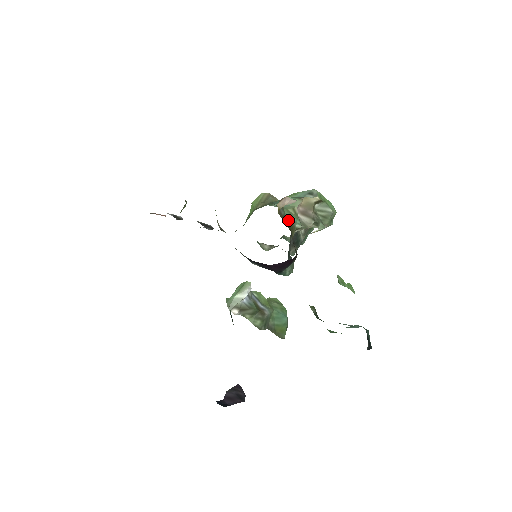
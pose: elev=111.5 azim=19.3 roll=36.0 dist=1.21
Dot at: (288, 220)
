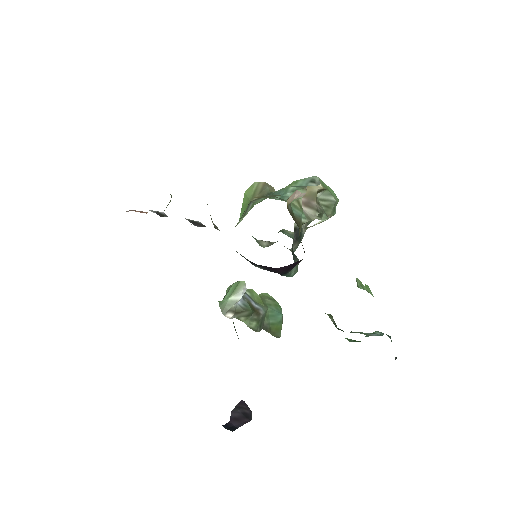
Dot at: (294, 215)
